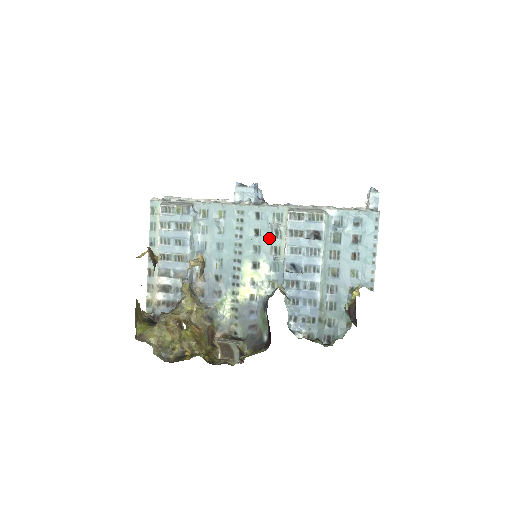
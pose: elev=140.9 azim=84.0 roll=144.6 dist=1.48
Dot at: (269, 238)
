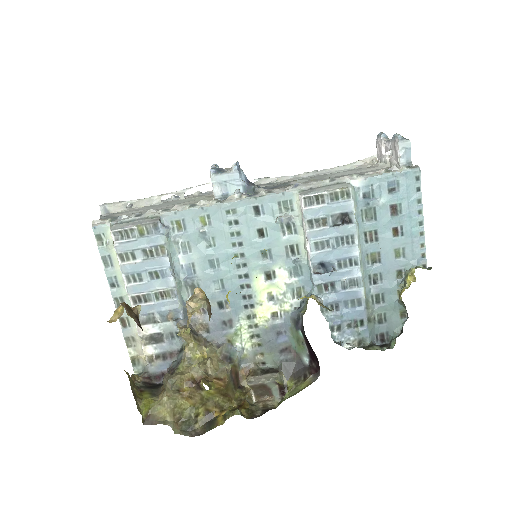
Dot at: (280, 236)
